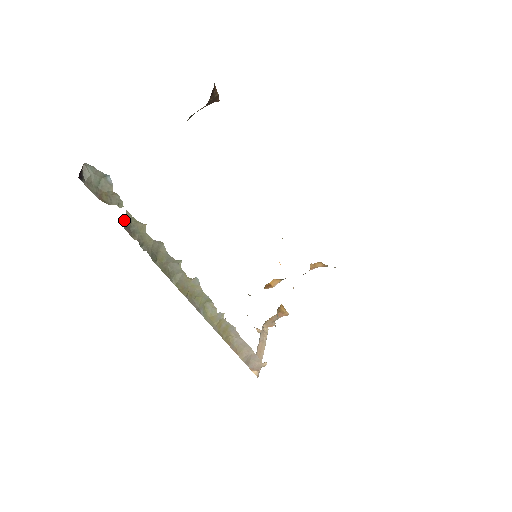
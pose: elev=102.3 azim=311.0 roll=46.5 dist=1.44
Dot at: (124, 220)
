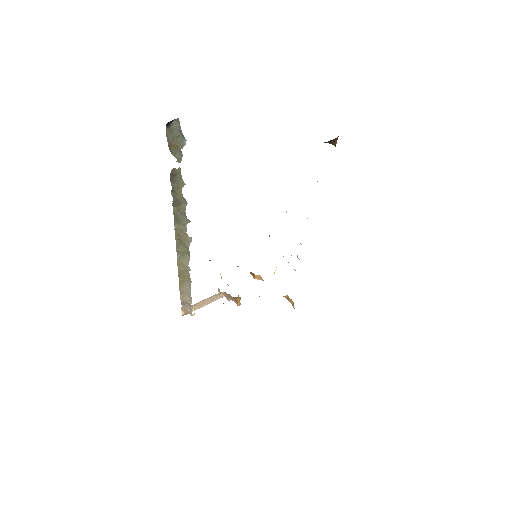
Dot at: (174, 170)
